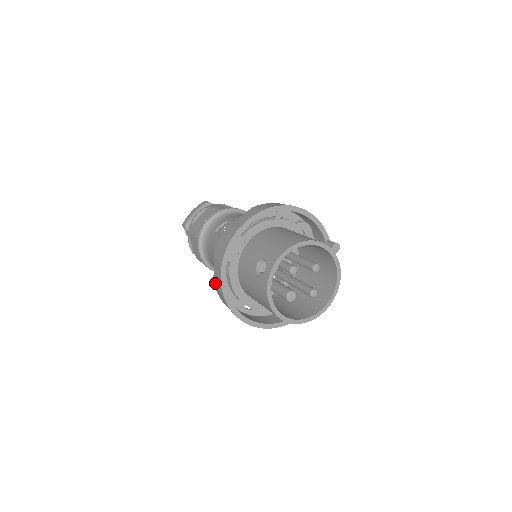
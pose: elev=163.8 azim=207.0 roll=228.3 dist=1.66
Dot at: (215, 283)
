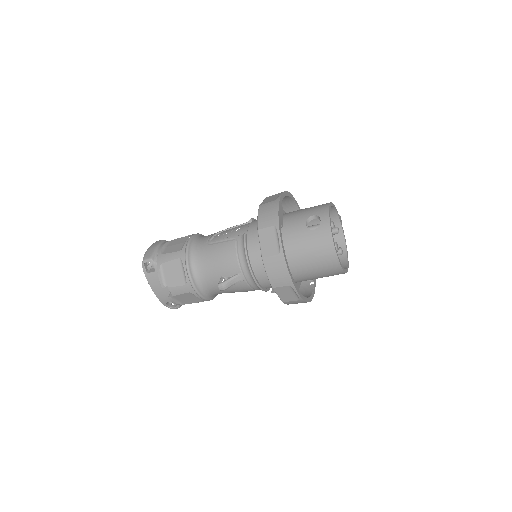
Dot at: (263, 253)
